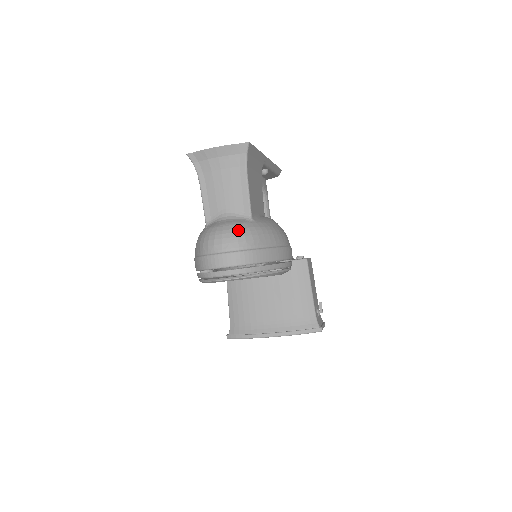
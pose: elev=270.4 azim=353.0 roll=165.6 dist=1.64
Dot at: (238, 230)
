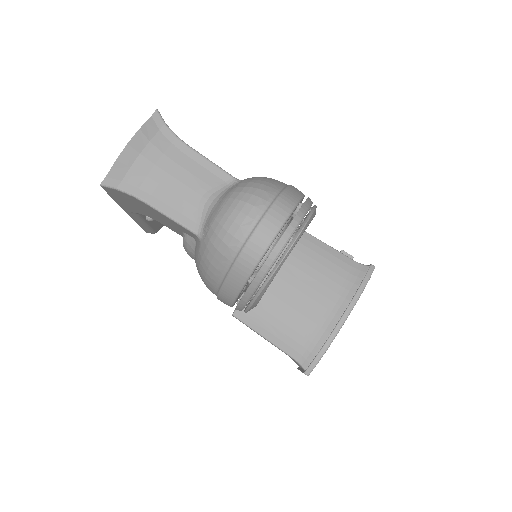
Dot at: (244, 190)
